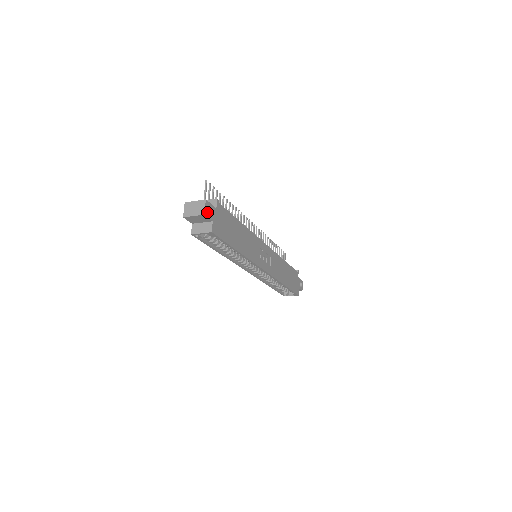
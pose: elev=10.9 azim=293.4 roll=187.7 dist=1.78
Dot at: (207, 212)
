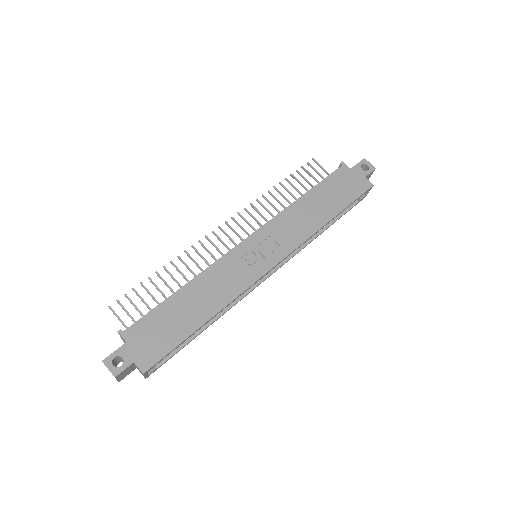
Dot at: (116, 368)
